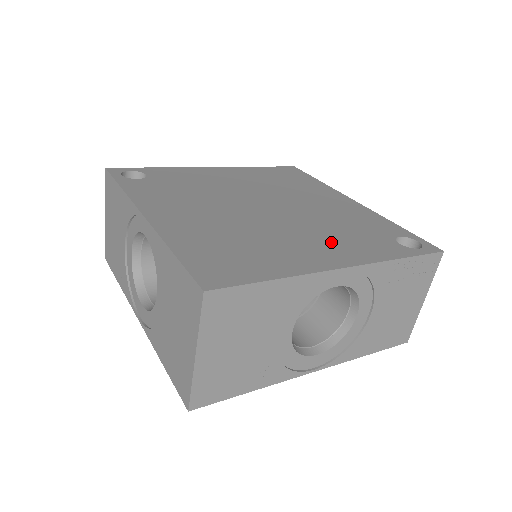
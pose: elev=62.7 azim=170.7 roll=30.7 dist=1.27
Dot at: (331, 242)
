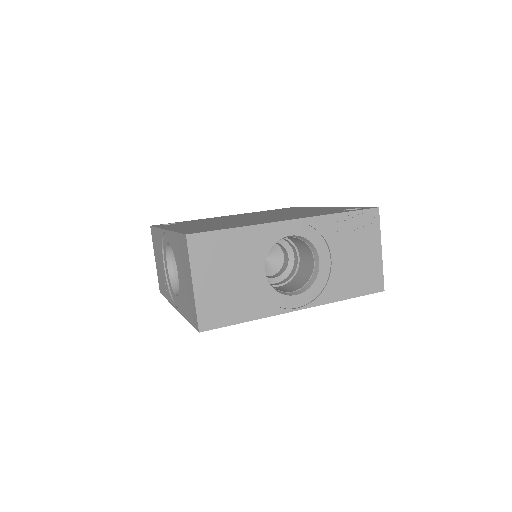
Dot at: occluded
